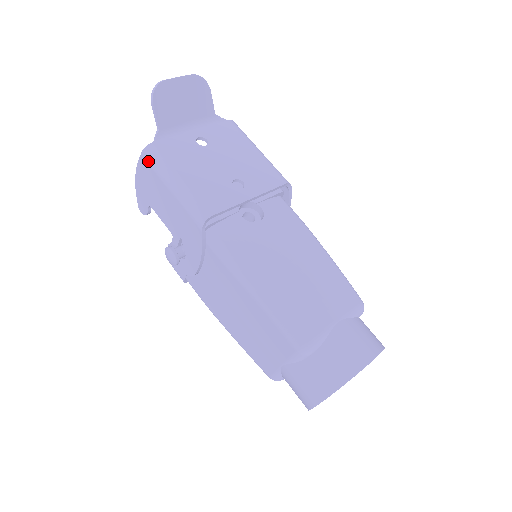
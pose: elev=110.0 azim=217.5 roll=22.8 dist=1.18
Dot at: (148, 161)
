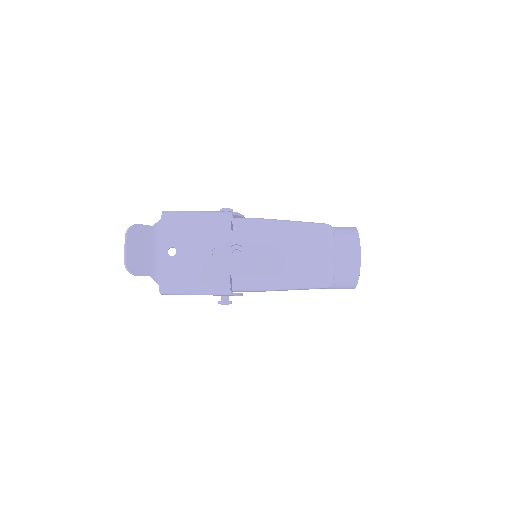
Dot at: (169, 294)
